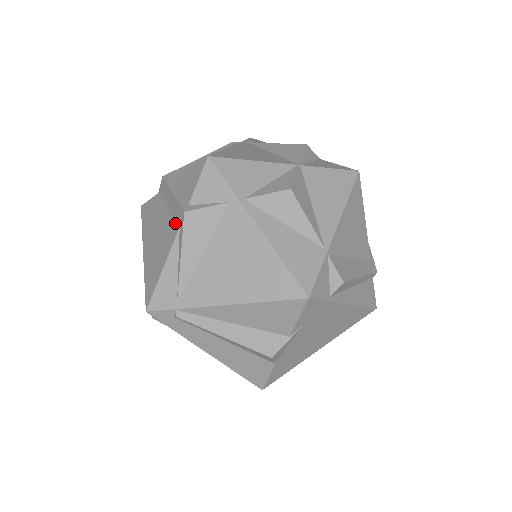
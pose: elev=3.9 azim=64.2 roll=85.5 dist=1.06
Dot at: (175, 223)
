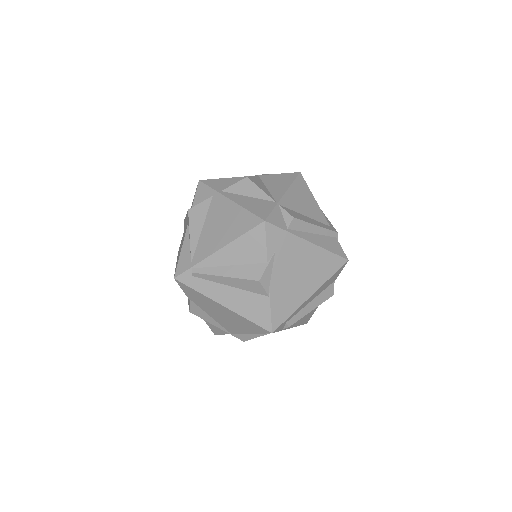
Dot at: occluded
